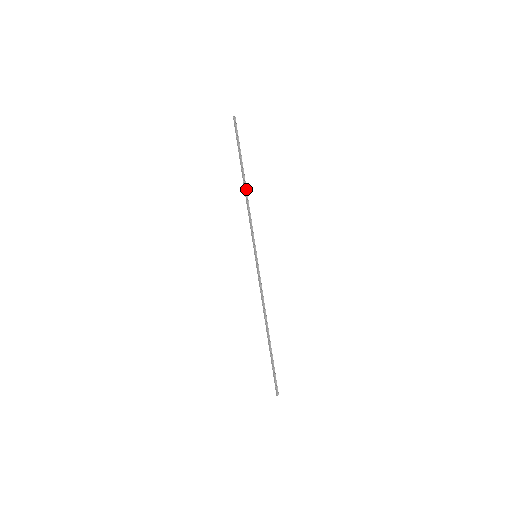
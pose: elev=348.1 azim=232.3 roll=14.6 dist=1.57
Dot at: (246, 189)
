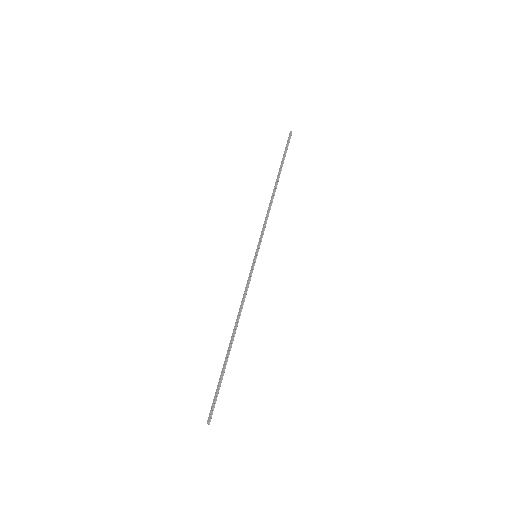
Dot at: occluded
